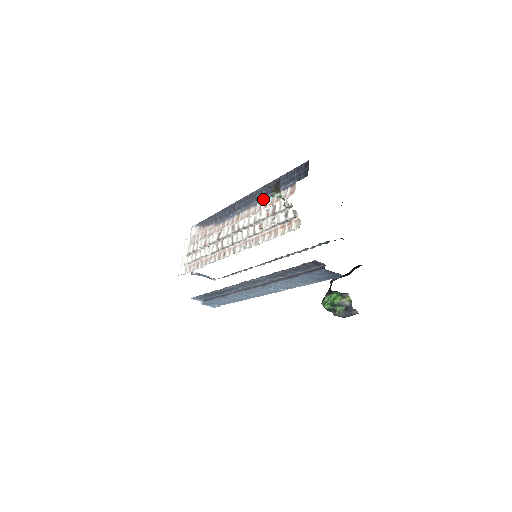
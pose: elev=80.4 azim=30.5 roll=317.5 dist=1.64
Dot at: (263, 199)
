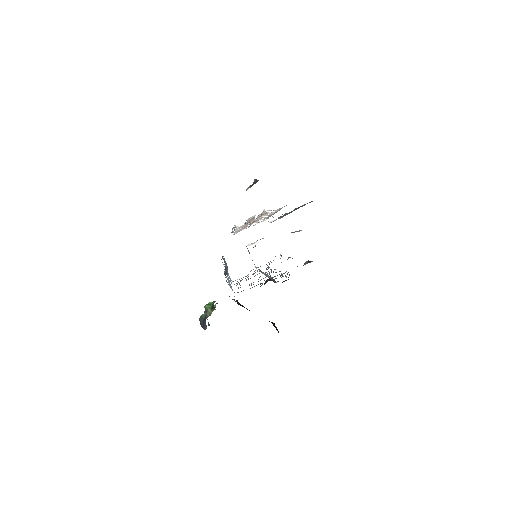
Dot at: occluded
